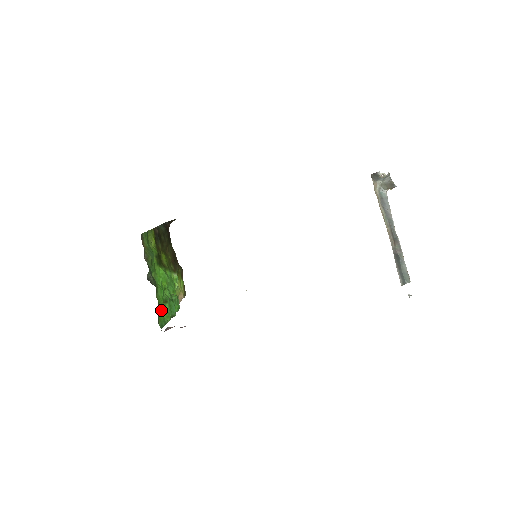
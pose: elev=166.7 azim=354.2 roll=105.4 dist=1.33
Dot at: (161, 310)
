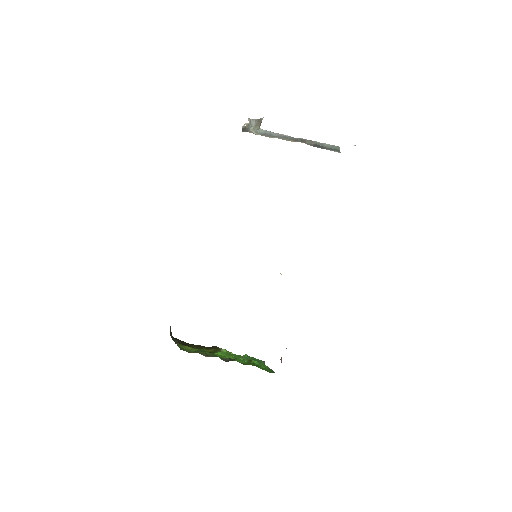
Dot at: occluded
